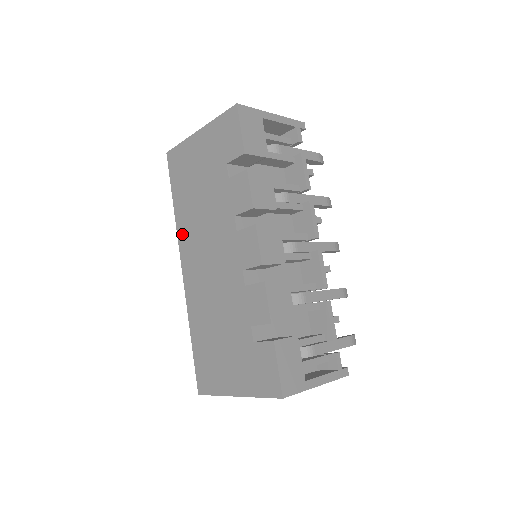
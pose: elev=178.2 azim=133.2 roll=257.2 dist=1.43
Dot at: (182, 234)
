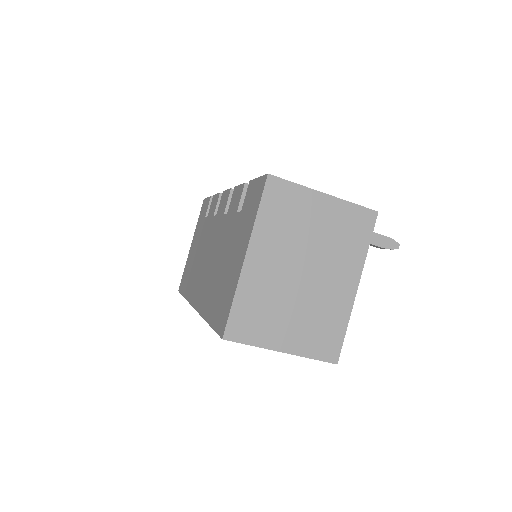
Dot at: (191, 294)
